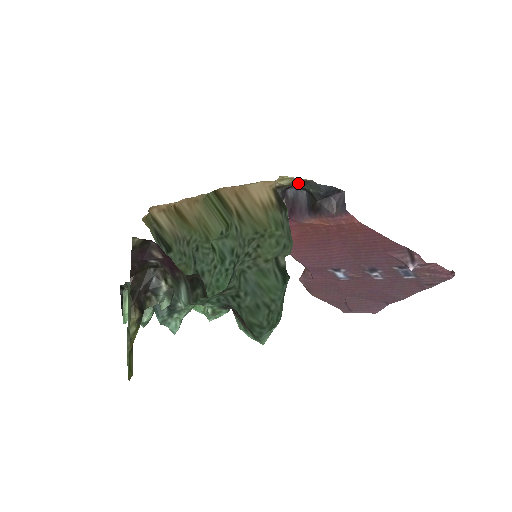
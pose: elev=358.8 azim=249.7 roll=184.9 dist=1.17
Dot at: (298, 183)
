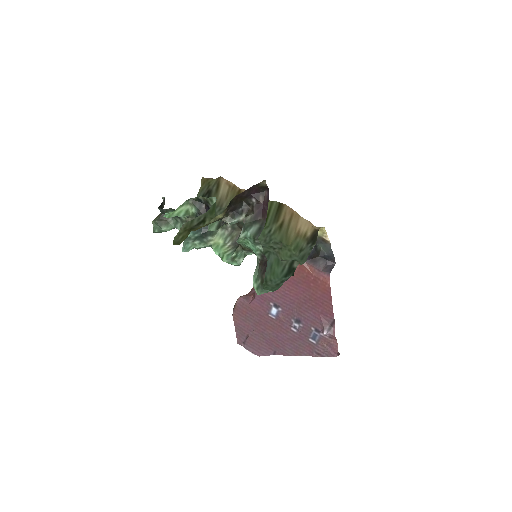
Dot at: (320, 239)
